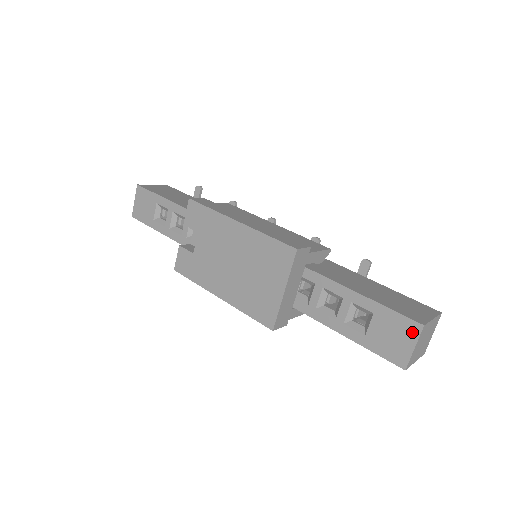
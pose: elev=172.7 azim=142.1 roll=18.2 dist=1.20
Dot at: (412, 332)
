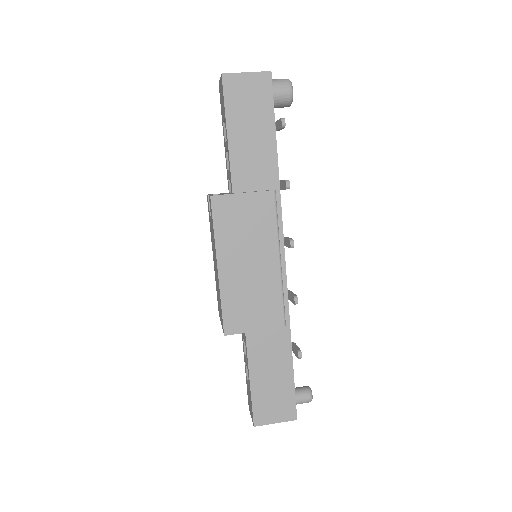
Dot at: (252, 417)
